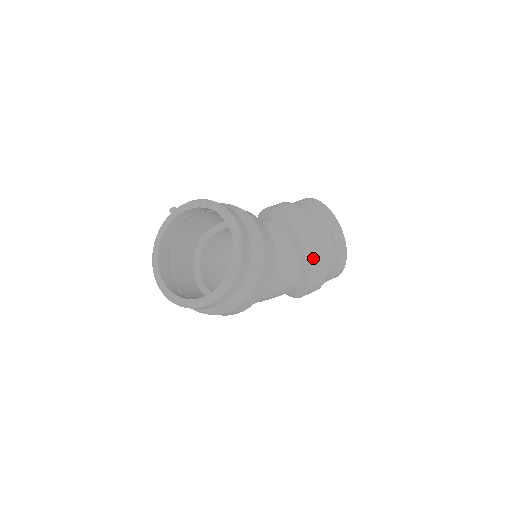
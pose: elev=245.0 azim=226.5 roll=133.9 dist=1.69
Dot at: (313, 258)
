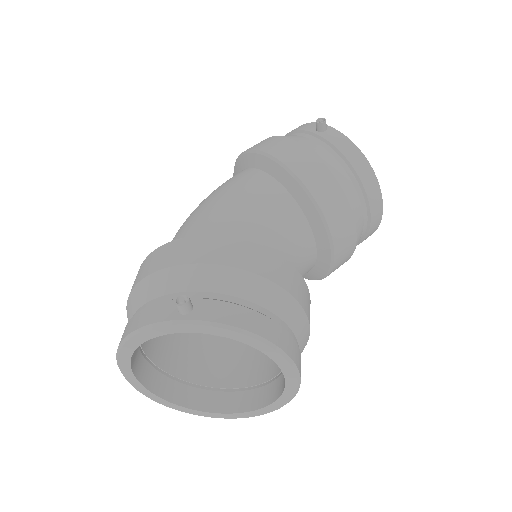
Dot at: occluded
